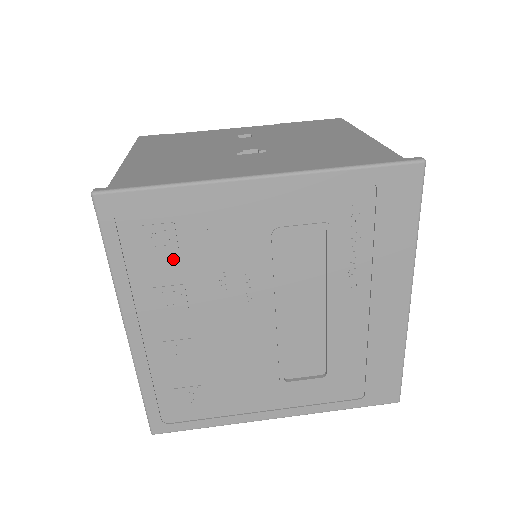
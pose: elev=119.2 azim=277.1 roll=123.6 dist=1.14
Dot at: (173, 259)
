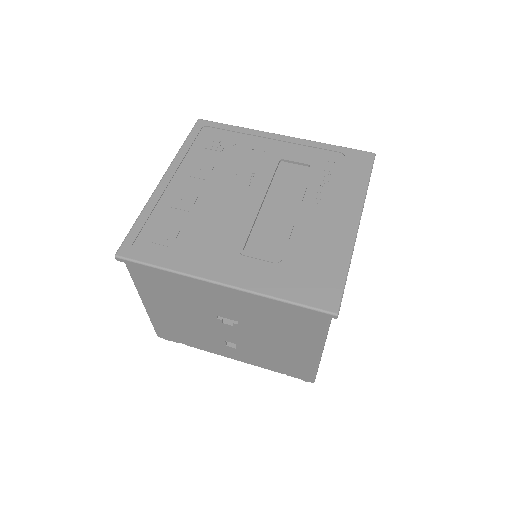
Dot at: (216, 154)
